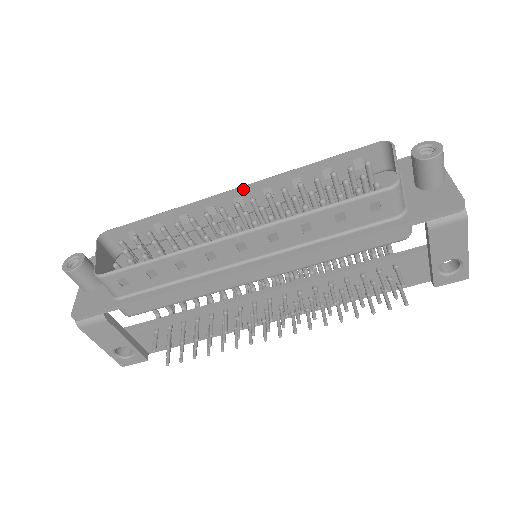
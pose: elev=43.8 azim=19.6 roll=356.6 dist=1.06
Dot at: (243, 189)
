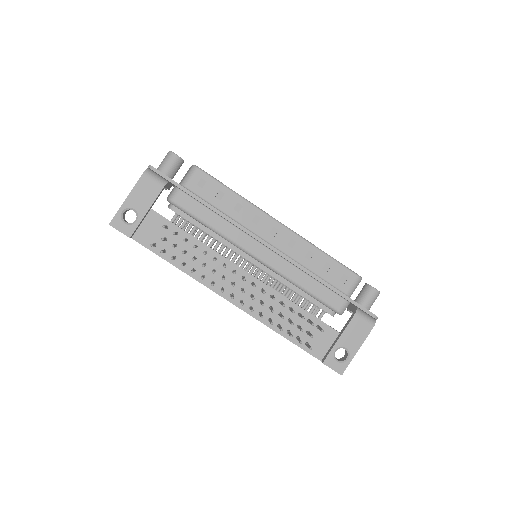
Dot at: occluded
